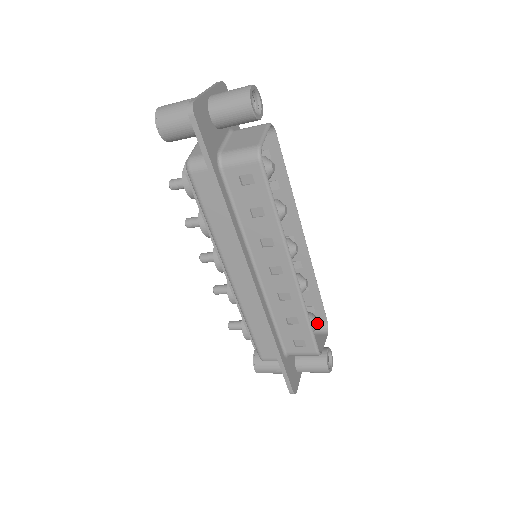
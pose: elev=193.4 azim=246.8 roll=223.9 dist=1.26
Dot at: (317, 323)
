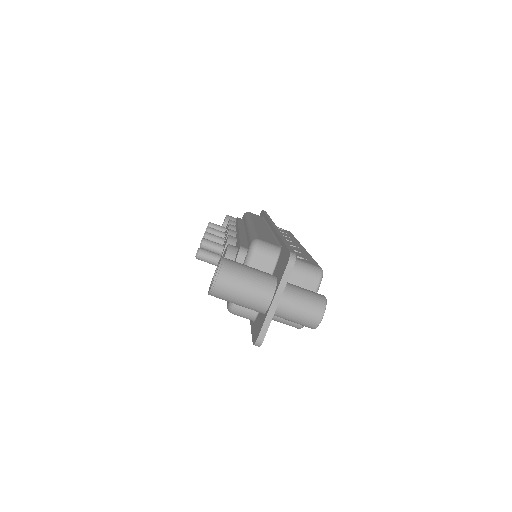
Dot at: occluded
